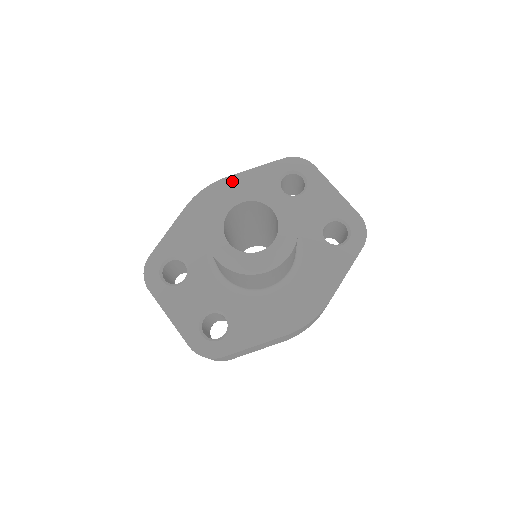
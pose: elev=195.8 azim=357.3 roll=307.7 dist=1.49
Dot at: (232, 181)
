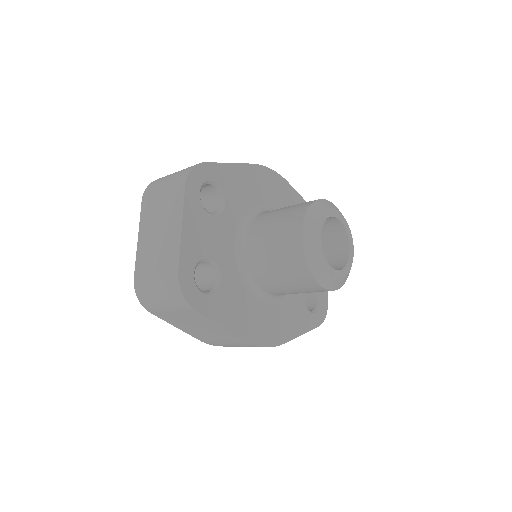
Dot at: (288, 188)
